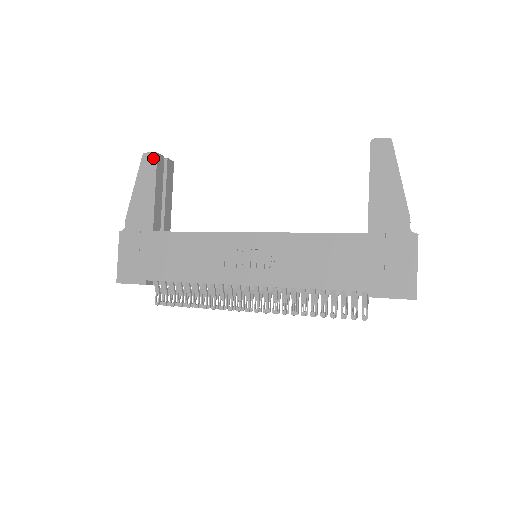
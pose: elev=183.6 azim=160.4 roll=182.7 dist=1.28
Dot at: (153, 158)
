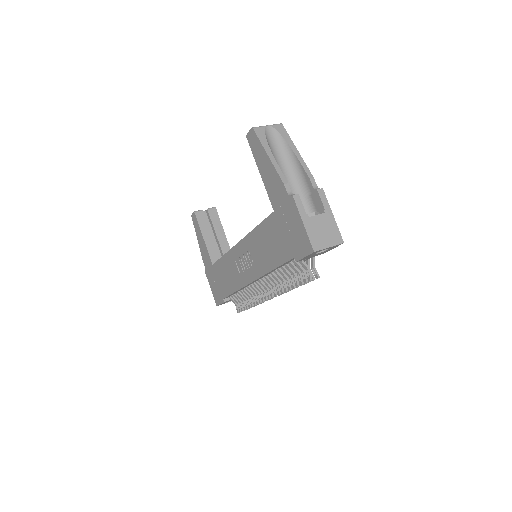
Dot at: (194, 216)
